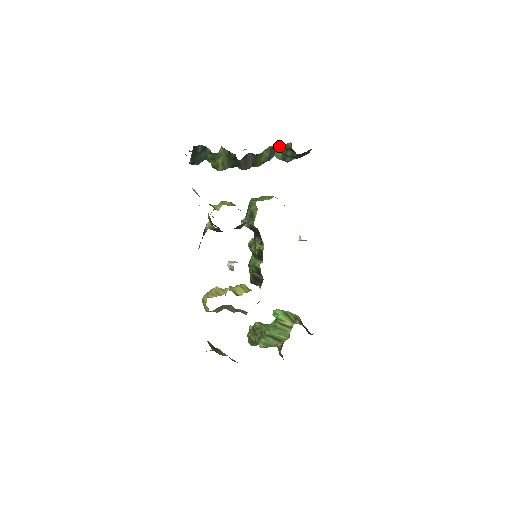
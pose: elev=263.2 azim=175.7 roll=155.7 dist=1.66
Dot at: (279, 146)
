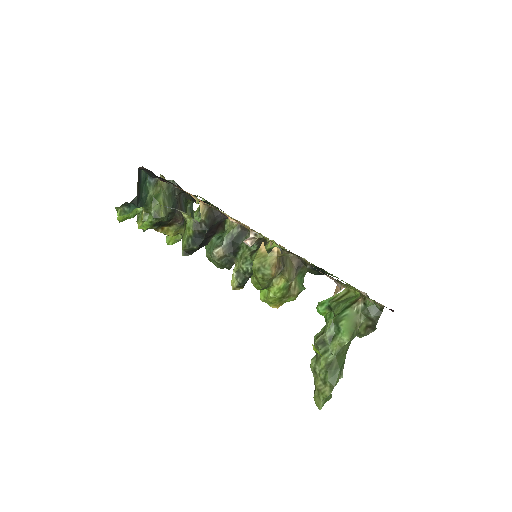
Dot at: (193, 211)
